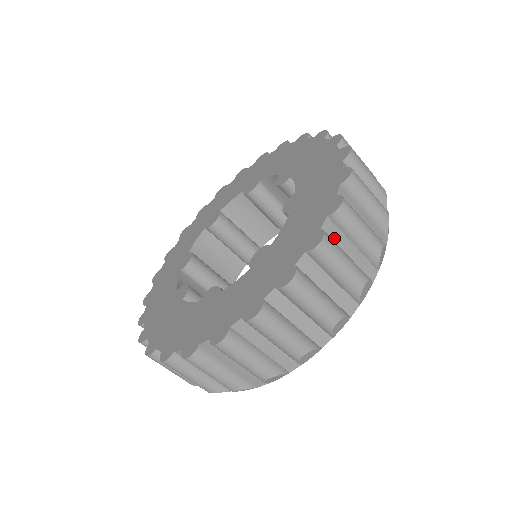
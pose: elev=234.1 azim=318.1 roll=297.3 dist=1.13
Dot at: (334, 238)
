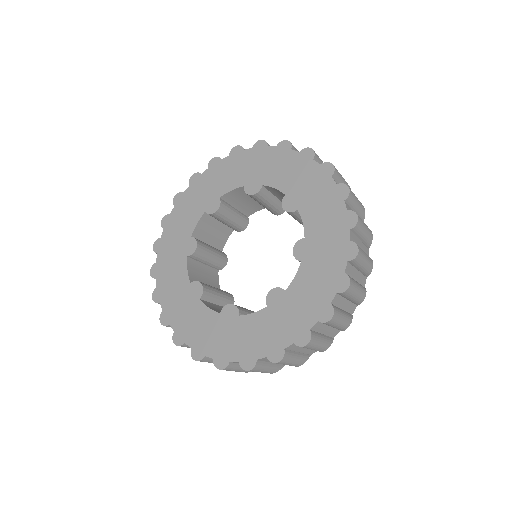
Dot at: occluded
